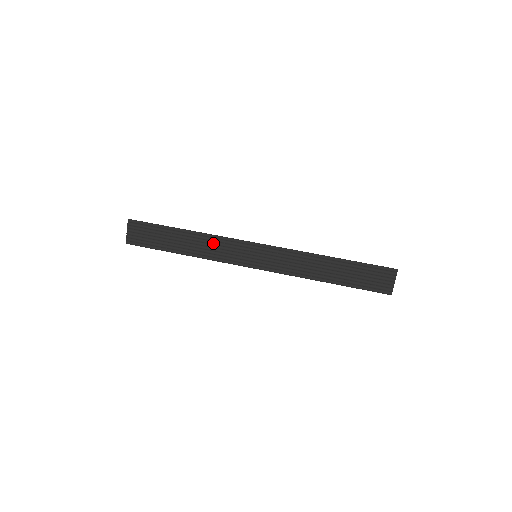
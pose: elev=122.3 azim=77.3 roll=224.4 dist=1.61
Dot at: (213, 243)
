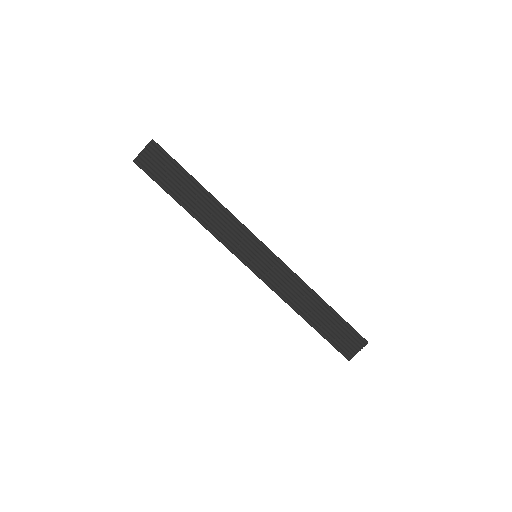
Dot at: (224, 218)
